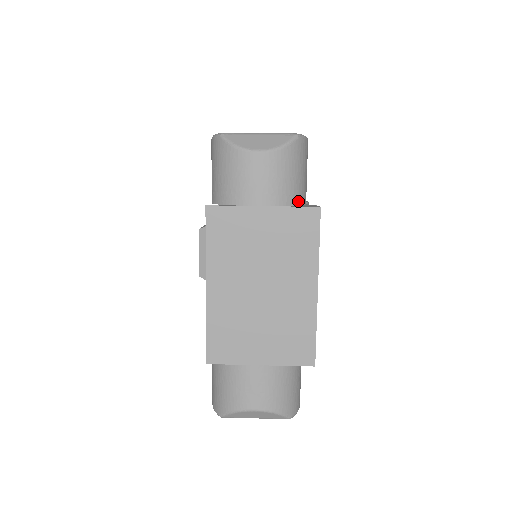
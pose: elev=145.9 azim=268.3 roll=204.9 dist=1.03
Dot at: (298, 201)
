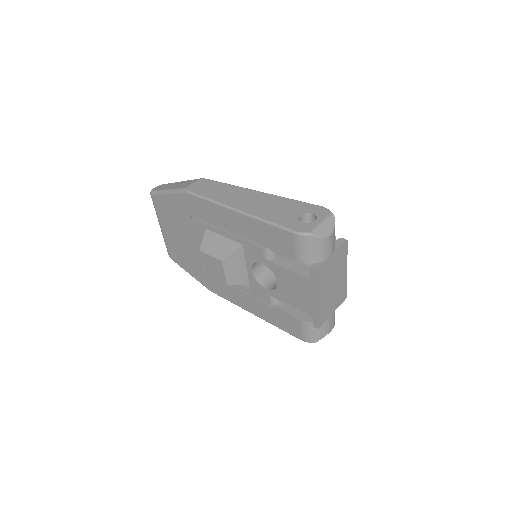
Dot at: occluded
